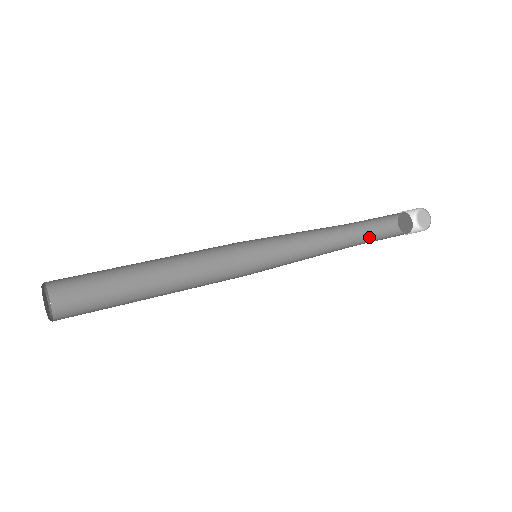
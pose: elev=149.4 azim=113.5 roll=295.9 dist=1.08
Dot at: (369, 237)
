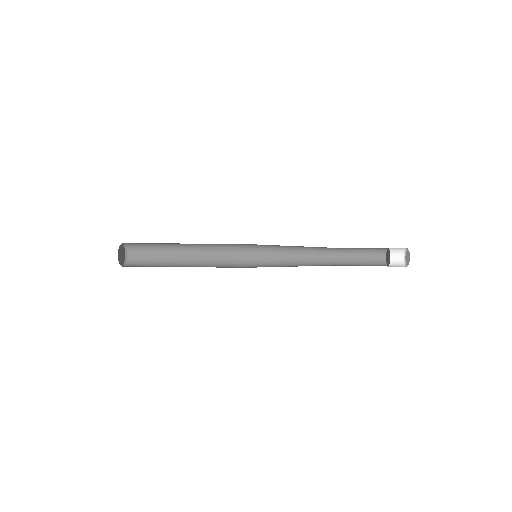
Dot at: (356, 265)
